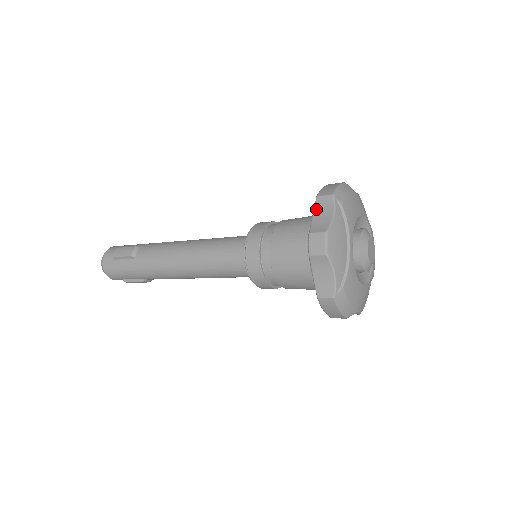
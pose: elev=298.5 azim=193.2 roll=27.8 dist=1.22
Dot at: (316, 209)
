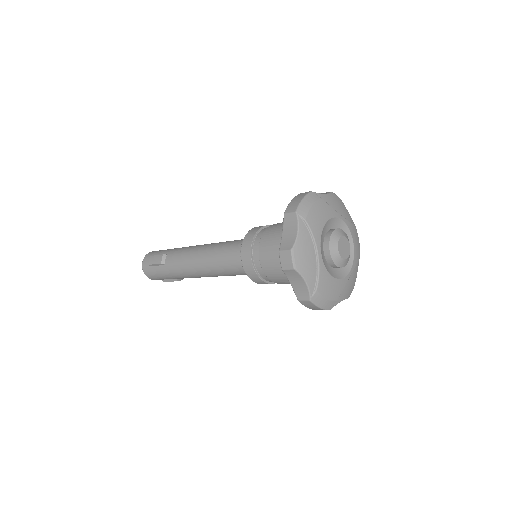
Dot at: (284, 226)
